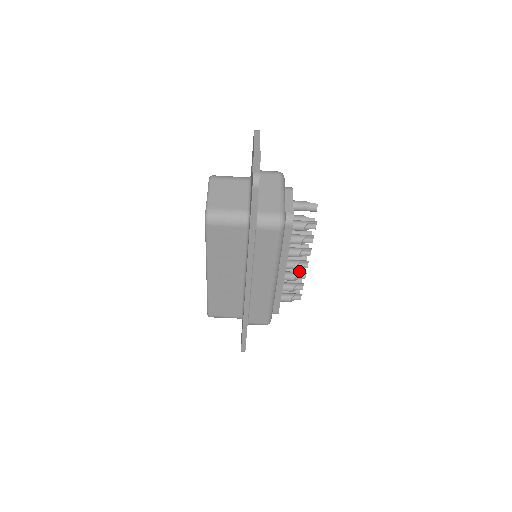
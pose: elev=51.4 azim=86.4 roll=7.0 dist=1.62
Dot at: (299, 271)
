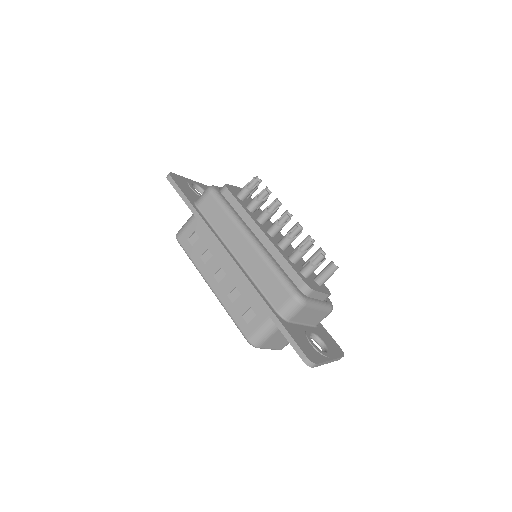
Dot at: (305, 240)
